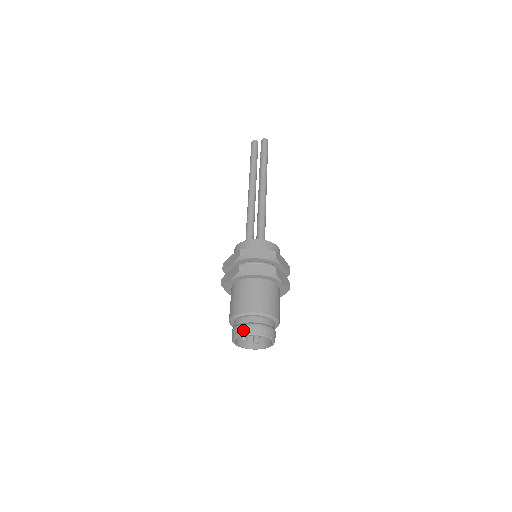
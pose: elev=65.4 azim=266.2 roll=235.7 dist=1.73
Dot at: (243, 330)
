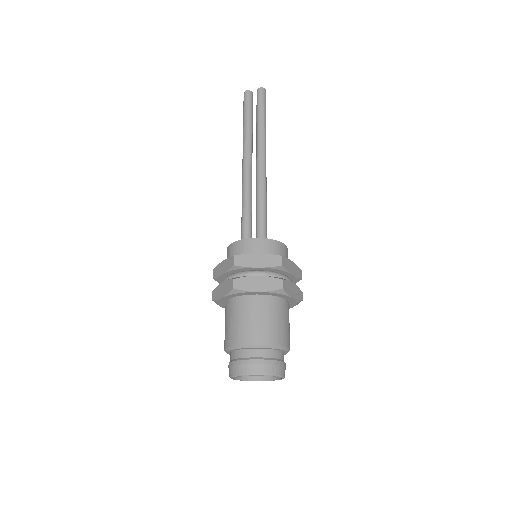
Dot at: (242, 368)
